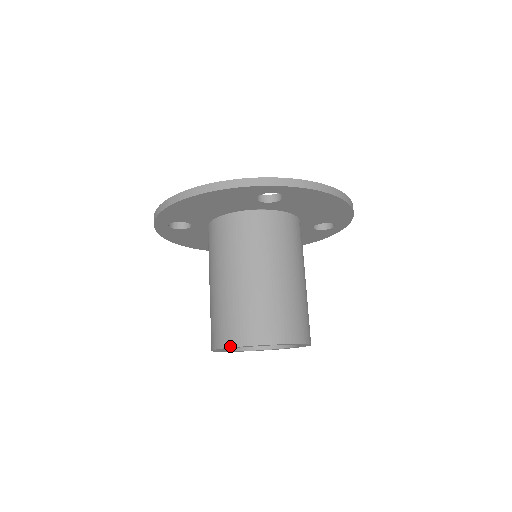
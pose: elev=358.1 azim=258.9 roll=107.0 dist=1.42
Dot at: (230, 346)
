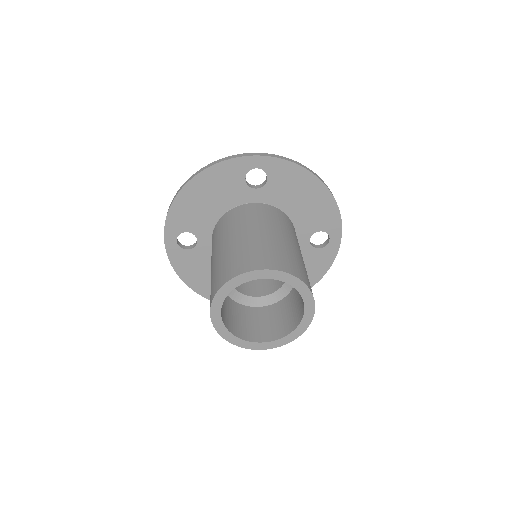
Dot at: (224, 283)
